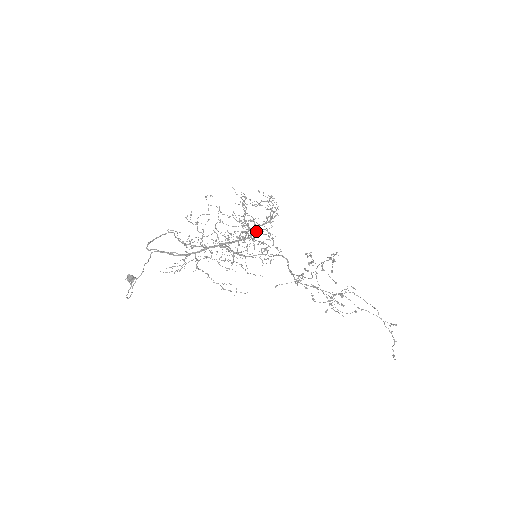
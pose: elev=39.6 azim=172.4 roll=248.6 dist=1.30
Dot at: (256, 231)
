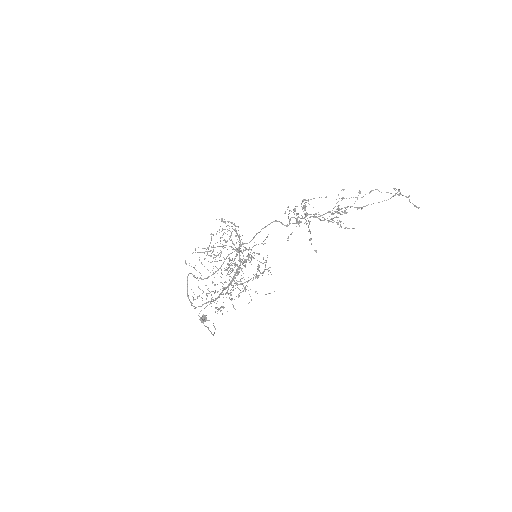
Dot at: (239, 254)
